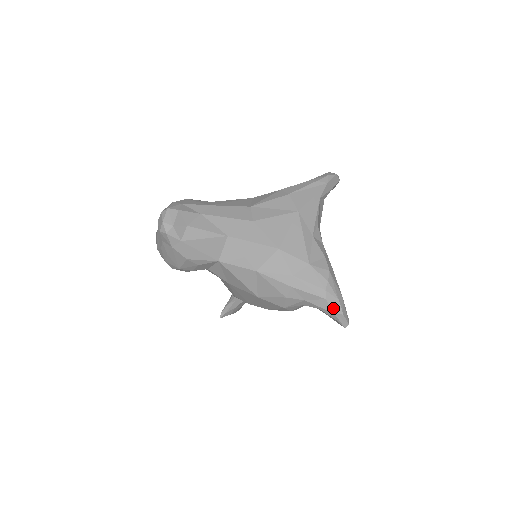
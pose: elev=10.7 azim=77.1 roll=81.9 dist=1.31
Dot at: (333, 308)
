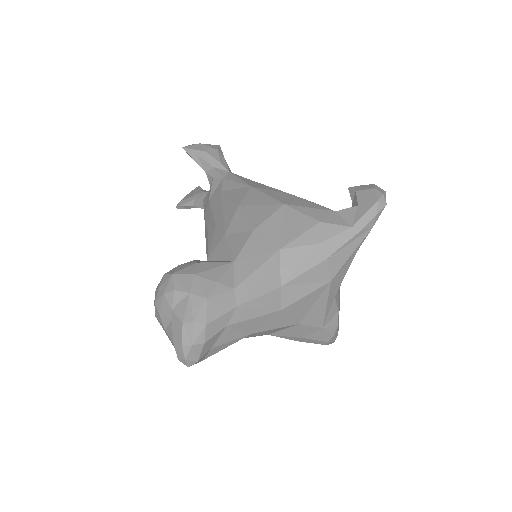
Dot at: occluded
